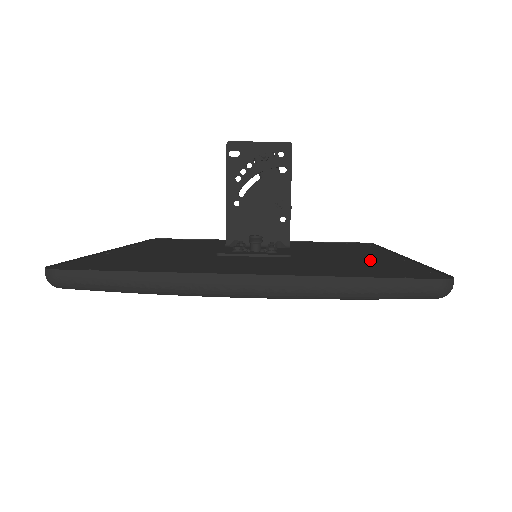
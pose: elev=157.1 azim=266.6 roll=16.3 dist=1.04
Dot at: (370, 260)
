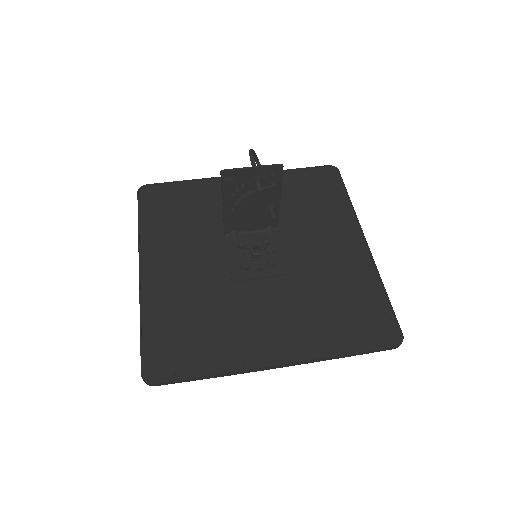
Dot at: (347, 273)
